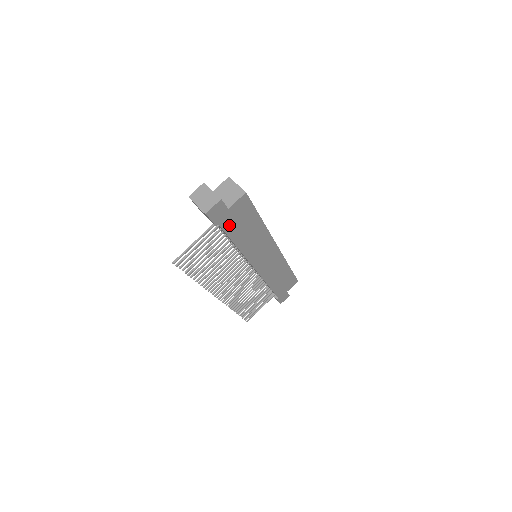
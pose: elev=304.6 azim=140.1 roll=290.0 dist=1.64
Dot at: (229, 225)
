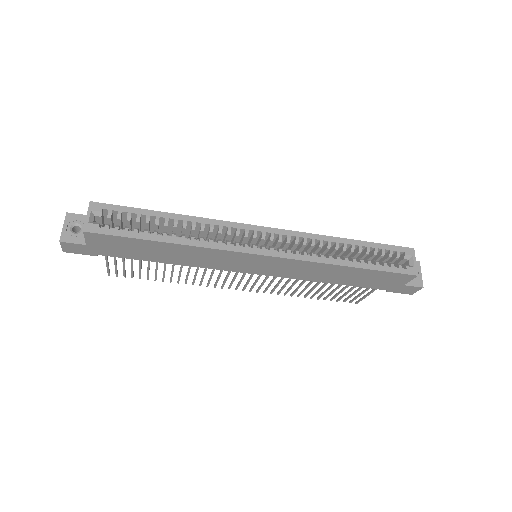
Dot at: (117, 253)
